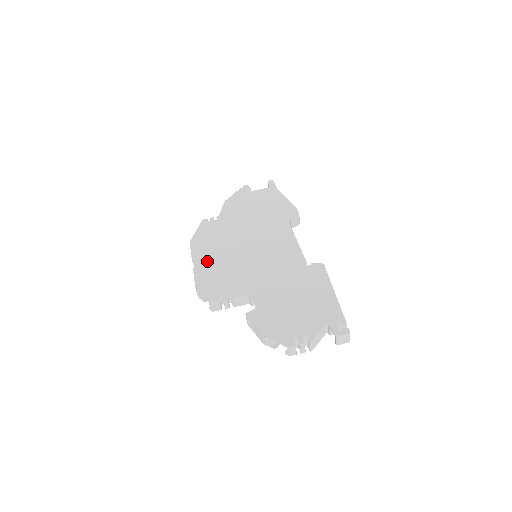
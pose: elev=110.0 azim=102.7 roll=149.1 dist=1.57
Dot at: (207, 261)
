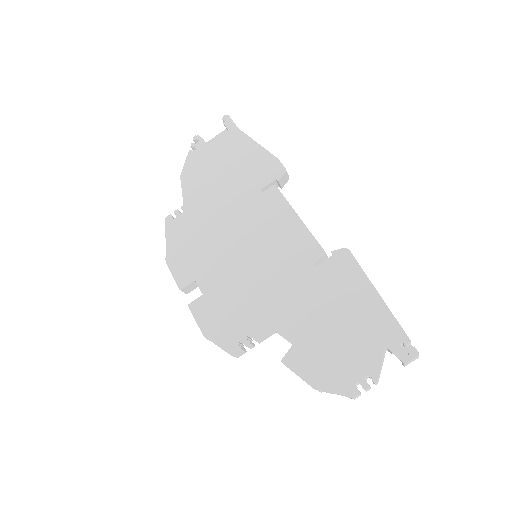
Dot at: (200, 289)
